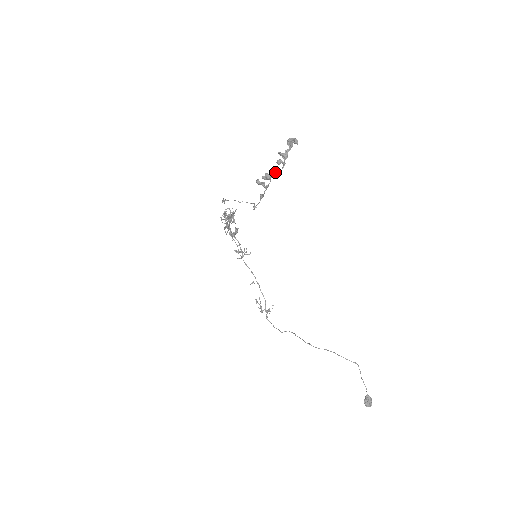
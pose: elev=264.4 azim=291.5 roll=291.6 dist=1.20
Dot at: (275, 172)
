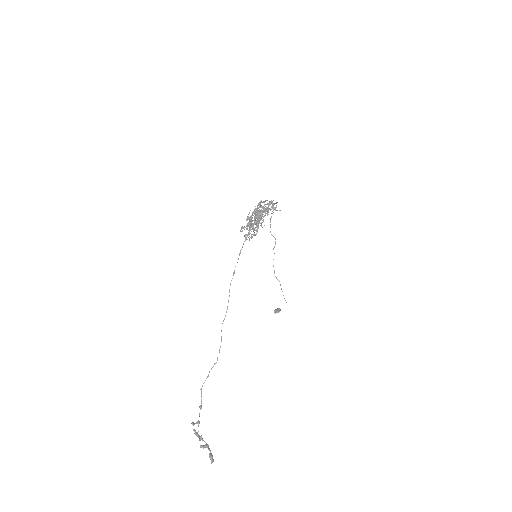
Dot at: (200, 439)
